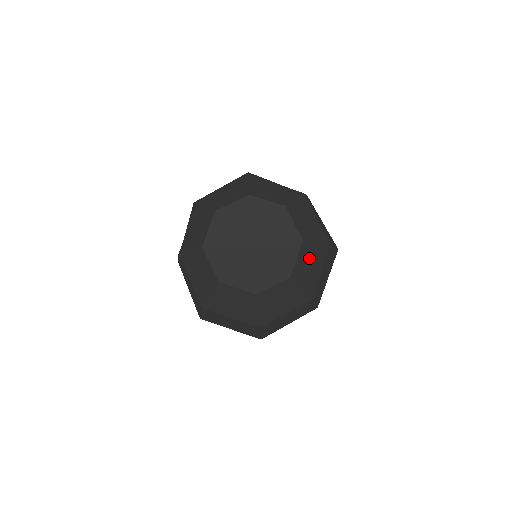
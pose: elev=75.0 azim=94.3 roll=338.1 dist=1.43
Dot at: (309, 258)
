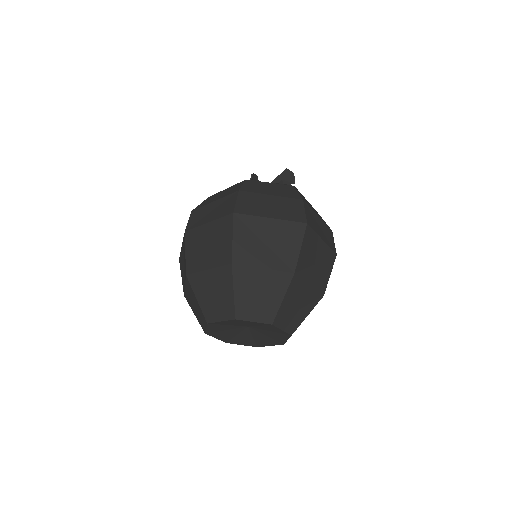
Dot at: occluded
